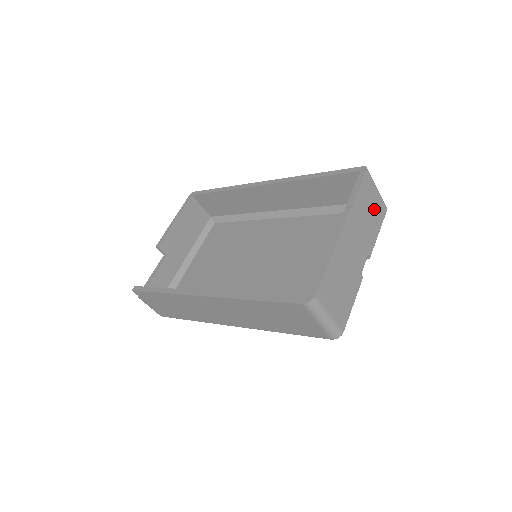
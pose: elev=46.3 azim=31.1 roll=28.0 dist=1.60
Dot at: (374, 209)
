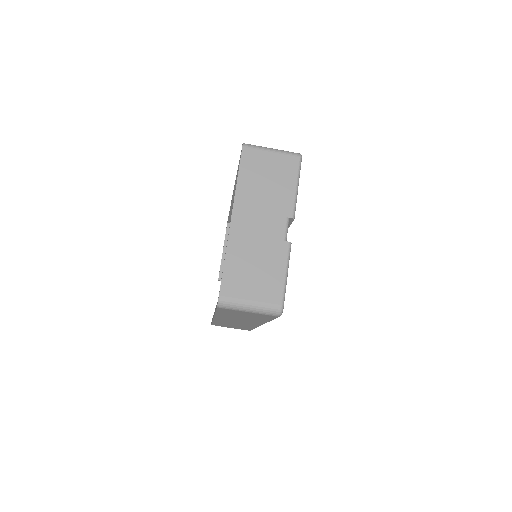
Dot at: (275, 171)
